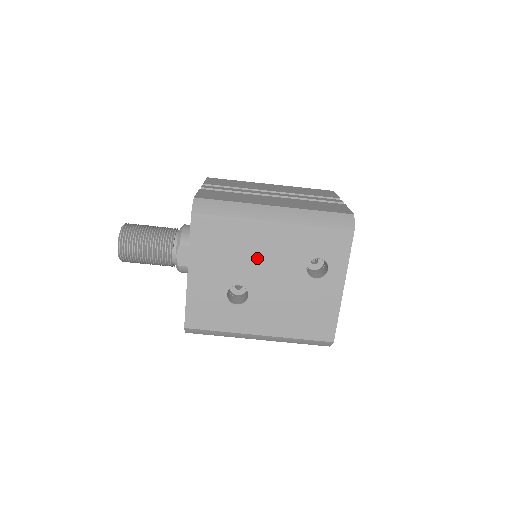
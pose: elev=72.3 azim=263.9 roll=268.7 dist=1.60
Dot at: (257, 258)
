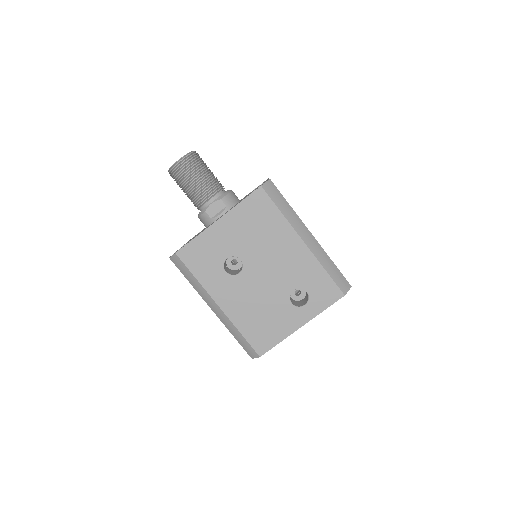
Dot at: (270, 254)
